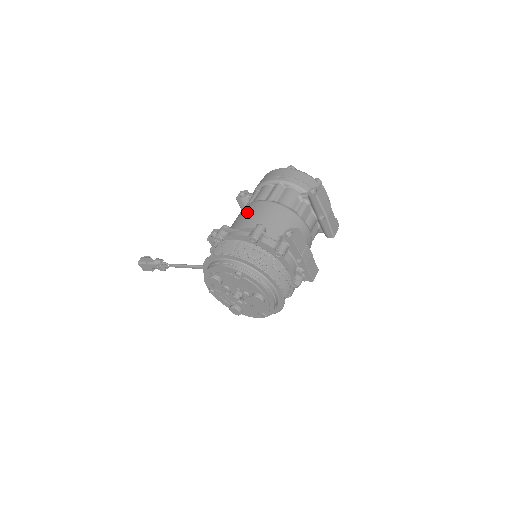
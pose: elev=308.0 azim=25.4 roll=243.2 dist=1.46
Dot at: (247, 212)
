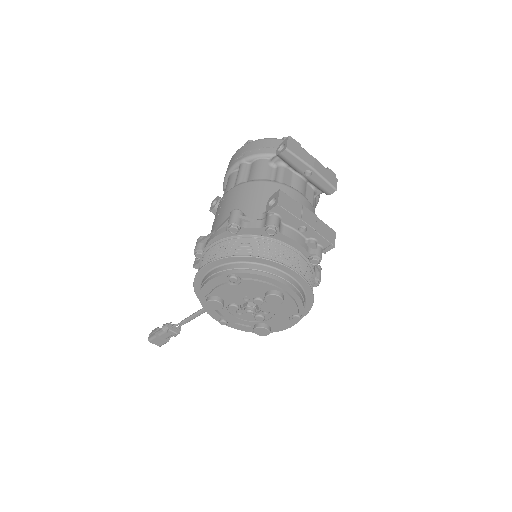
Dot at: (218, 210)
